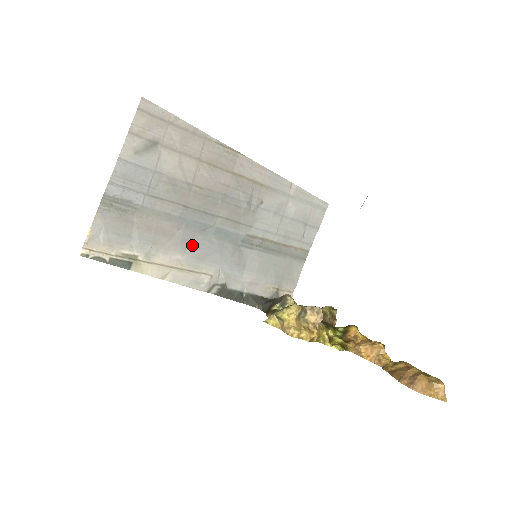
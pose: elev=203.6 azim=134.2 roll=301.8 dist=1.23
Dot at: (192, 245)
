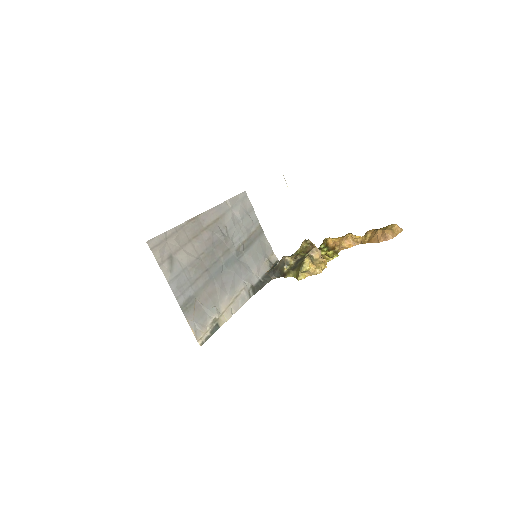
Dot at: (225, 285)
